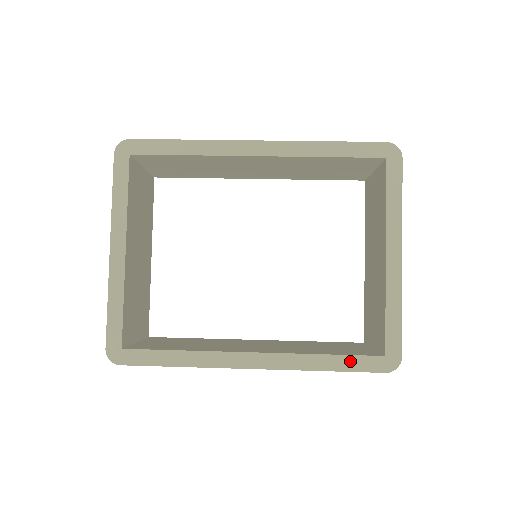
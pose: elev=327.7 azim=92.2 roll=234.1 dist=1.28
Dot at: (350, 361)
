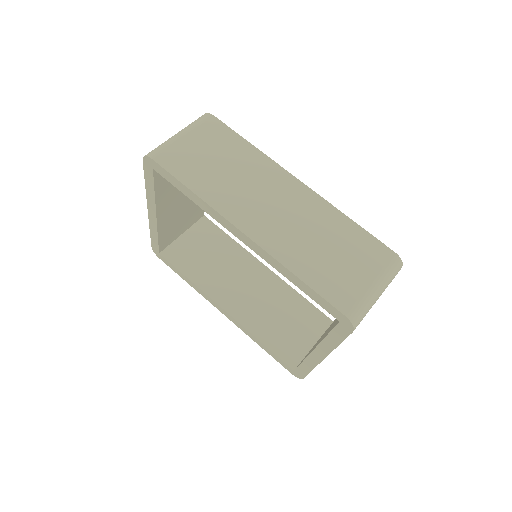
Dot at: (274, 355)
